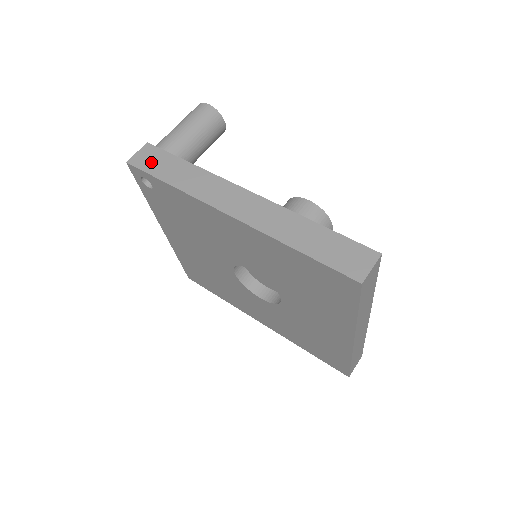
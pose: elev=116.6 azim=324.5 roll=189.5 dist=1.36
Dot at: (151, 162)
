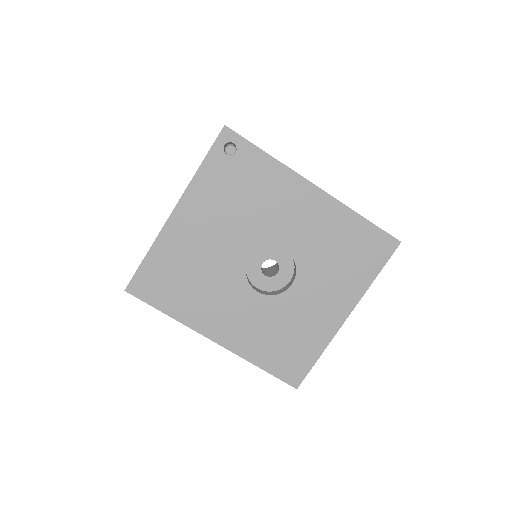
Dot at: occluded
